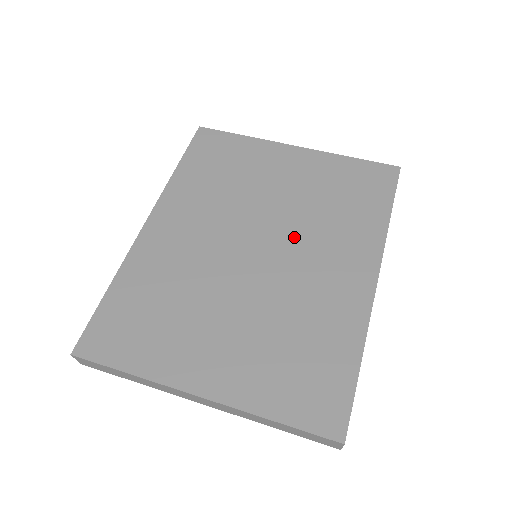
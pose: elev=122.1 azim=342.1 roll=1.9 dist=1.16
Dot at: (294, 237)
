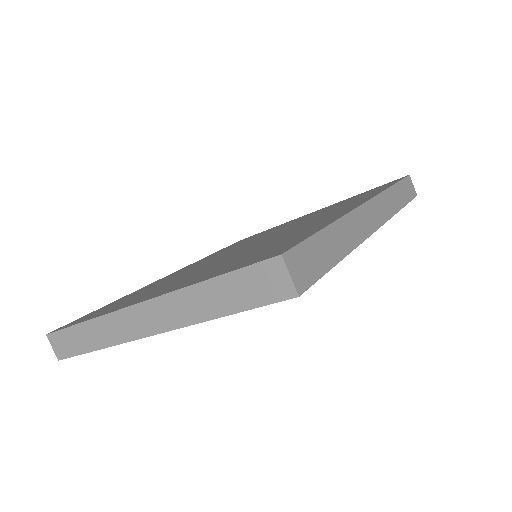
Dot at: (291, 227)
